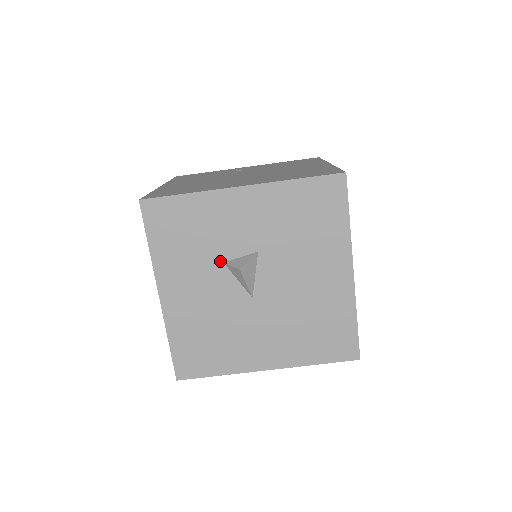
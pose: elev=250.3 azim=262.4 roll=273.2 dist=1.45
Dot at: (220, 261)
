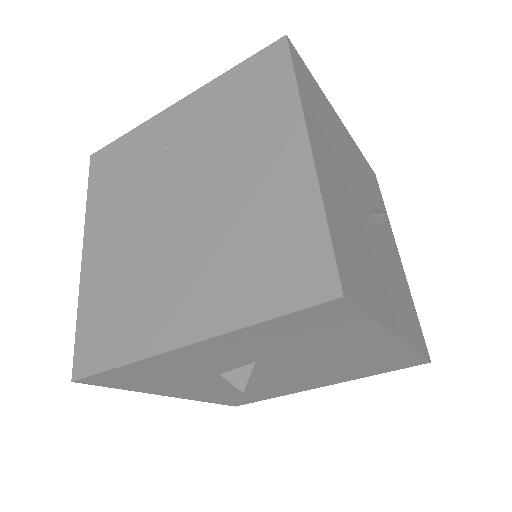
Dot at: (214, 375)
